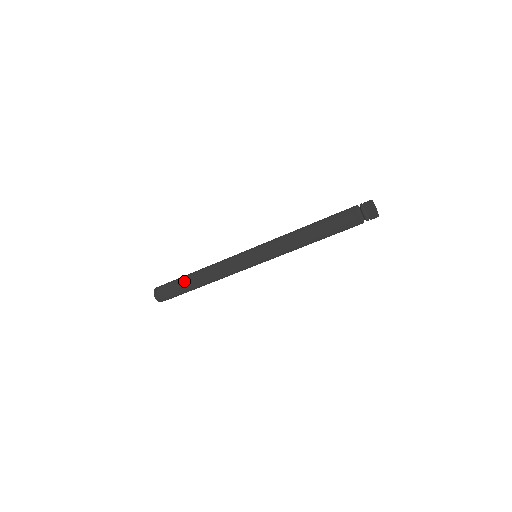
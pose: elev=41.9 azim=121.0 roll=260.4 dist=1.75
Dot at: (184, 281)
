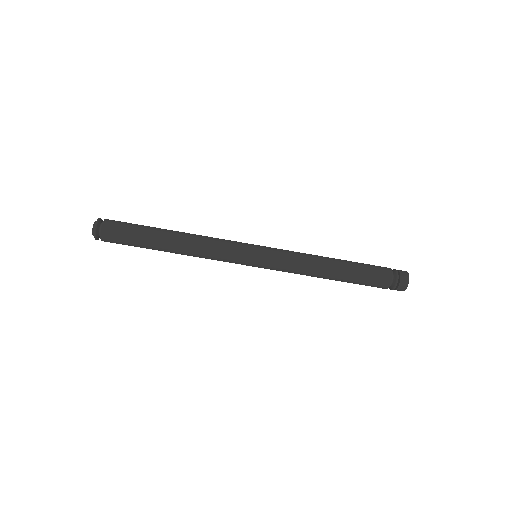
Dot at: (151, 231)
